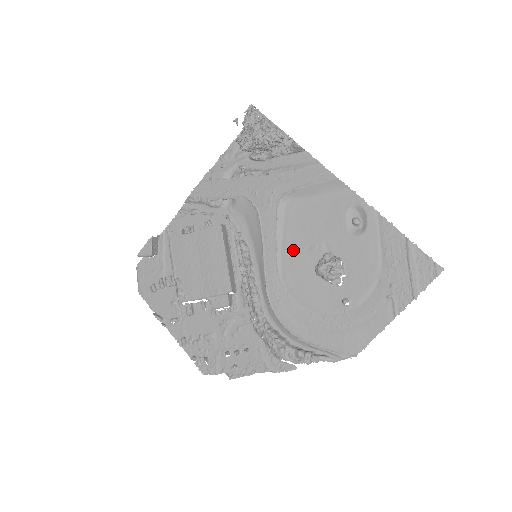
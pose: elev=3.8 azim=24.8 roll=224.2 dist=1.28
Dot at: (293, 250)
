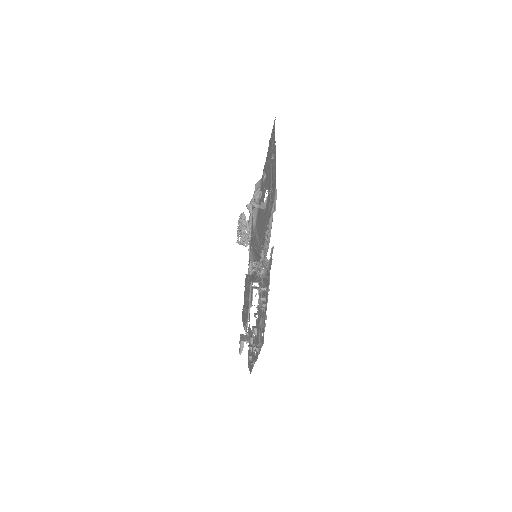
Dot at: occluded
